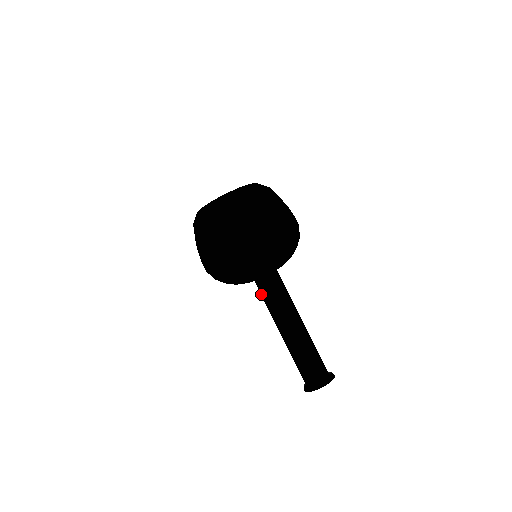
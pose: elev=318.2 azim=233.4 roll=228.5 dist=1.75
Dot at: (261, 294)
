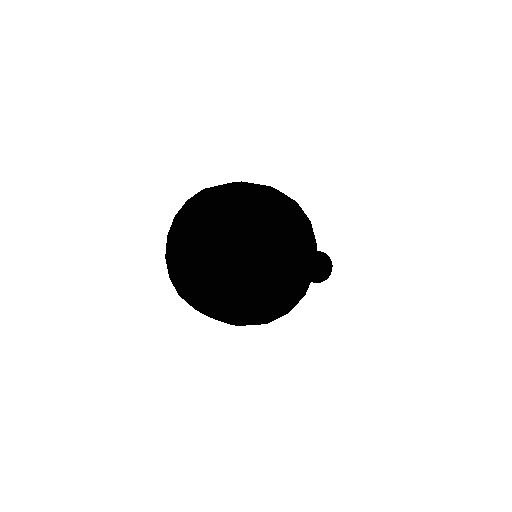
Dot at: occluded
